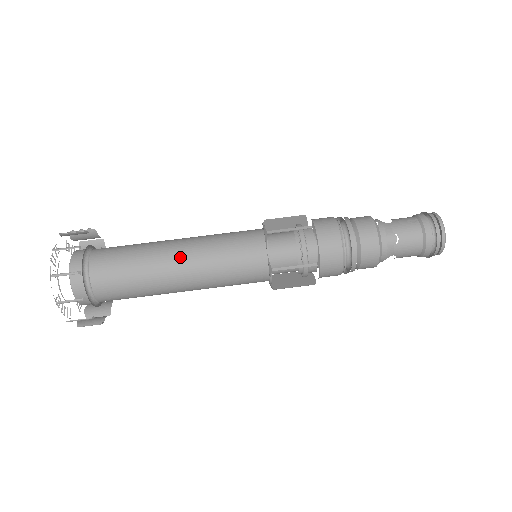
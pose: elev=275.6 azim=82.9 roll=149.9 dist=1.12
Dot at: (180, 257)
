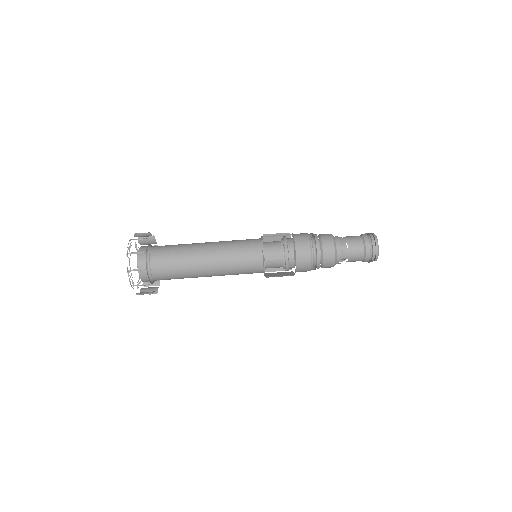
Dot at: (207, 250)
